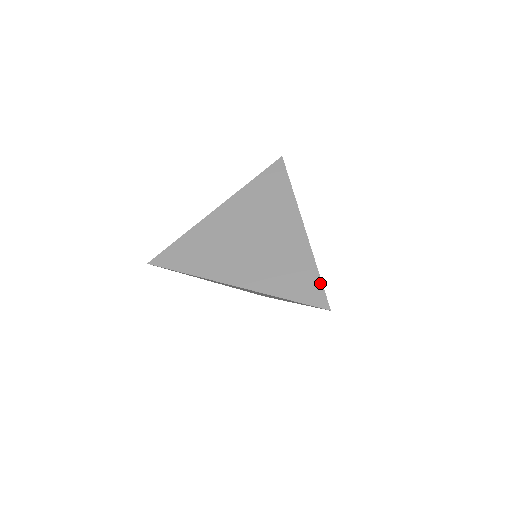
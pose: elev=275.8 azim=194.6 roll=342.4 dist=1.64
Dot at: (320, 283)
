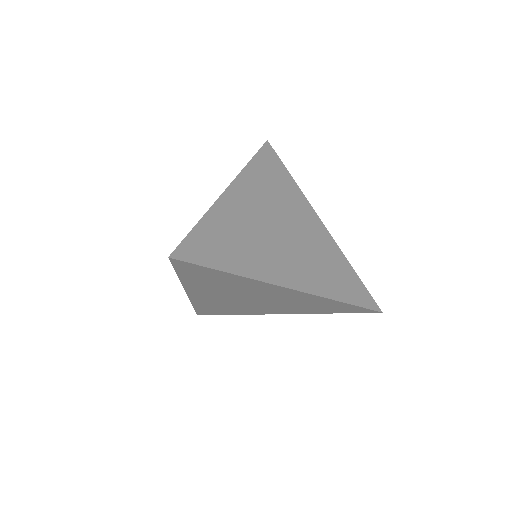
Dot at: (362, 284)
